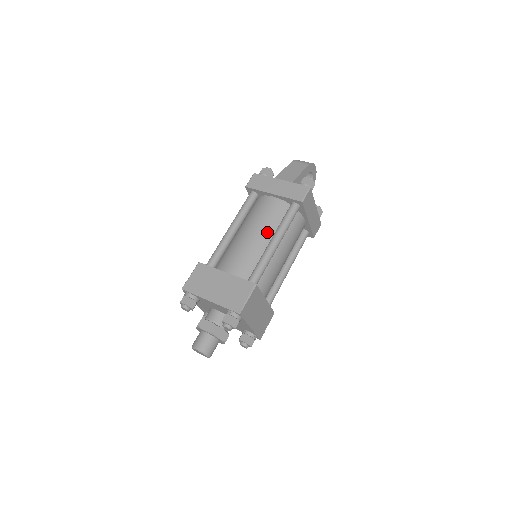
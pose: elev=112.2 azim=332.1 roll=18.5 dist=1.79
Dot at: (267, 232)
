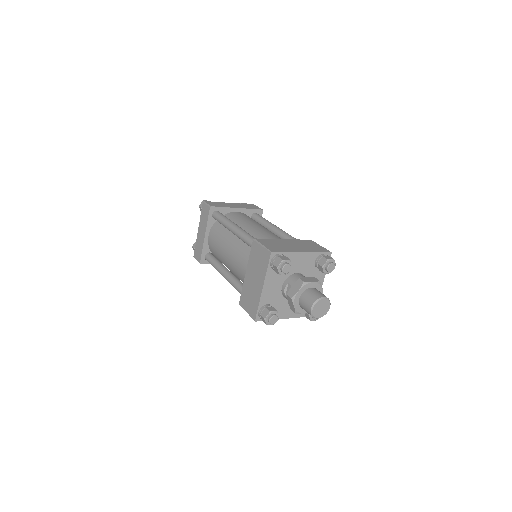
Dot at: occluded
